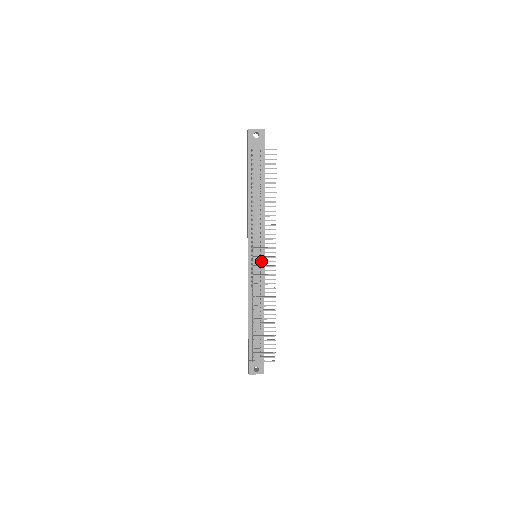
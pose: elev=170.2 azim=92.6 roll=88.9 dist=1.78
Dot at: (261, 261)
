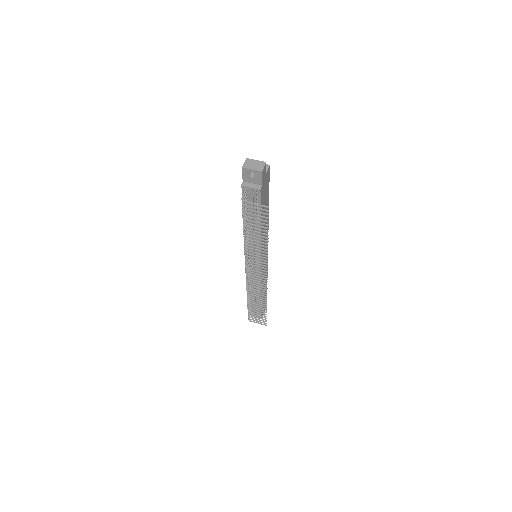
Dot at: occluded
